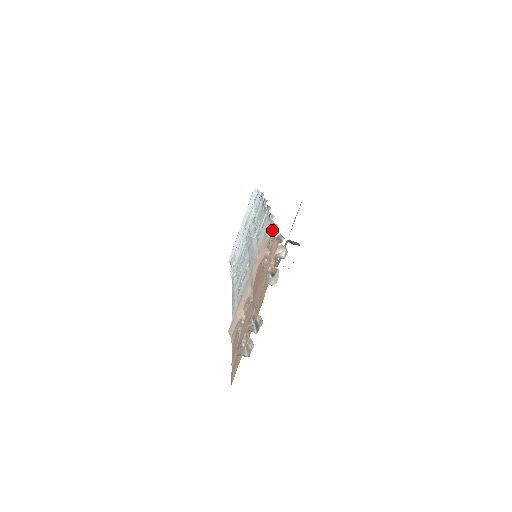
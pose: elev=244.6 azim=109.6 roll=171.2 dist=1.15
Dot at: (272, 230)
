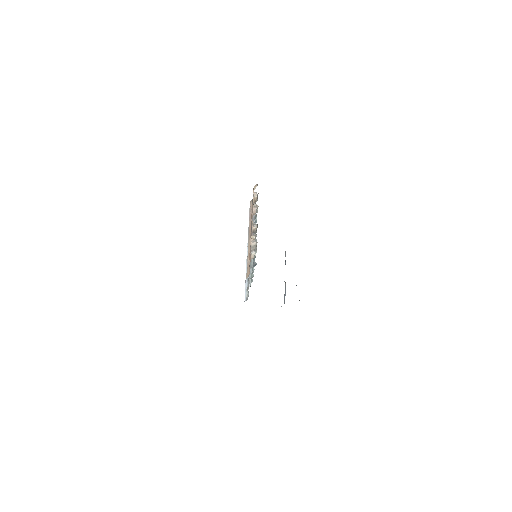
Dot at: occluded
